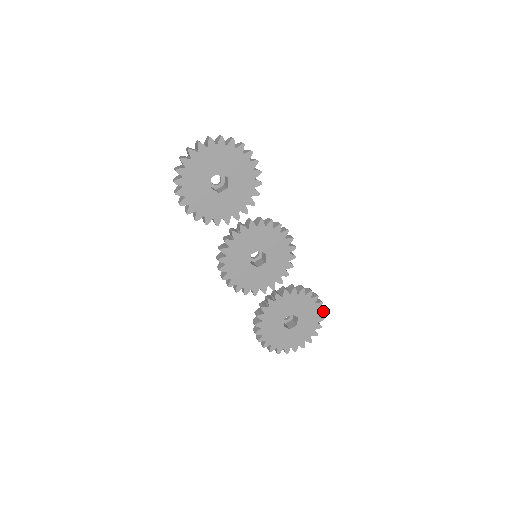
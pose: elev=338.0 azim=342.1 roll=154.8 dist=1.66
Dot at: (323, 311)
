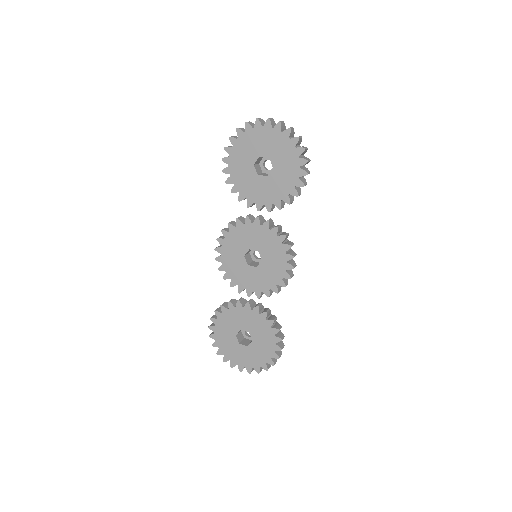
Dot at: (278, 357)
